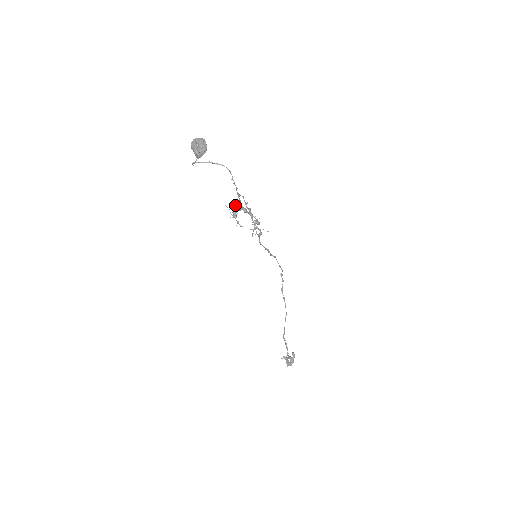
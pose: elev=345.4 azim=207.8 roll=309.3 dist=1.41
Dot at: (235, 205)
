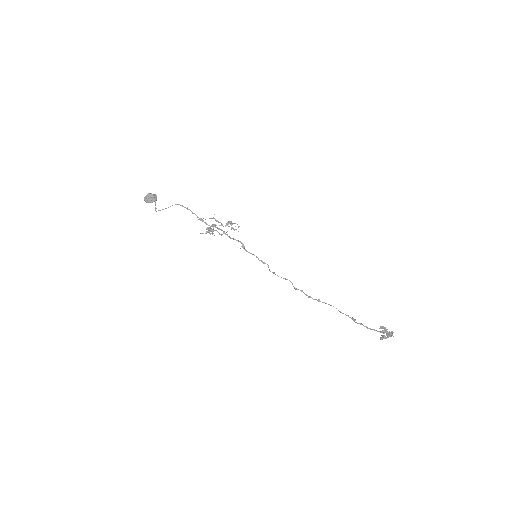
Dot at: (207, 231)
